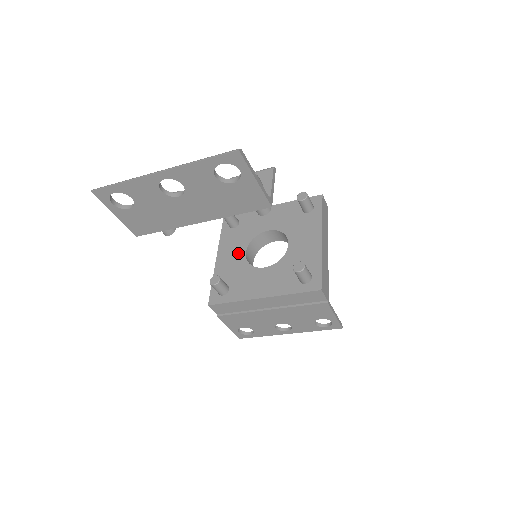
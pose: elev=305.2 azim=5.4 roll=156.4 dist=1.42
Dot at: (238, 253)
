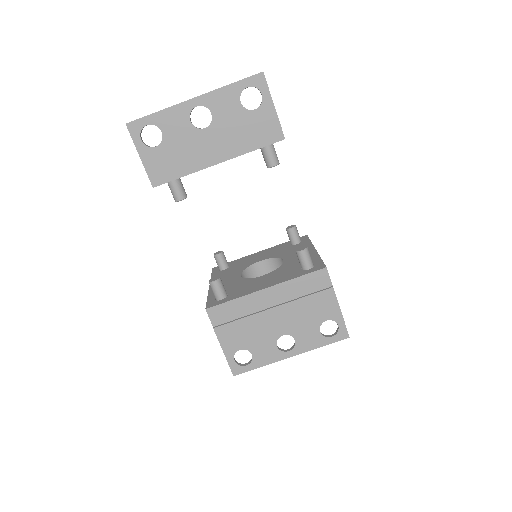
Dot at: (232, 277)
